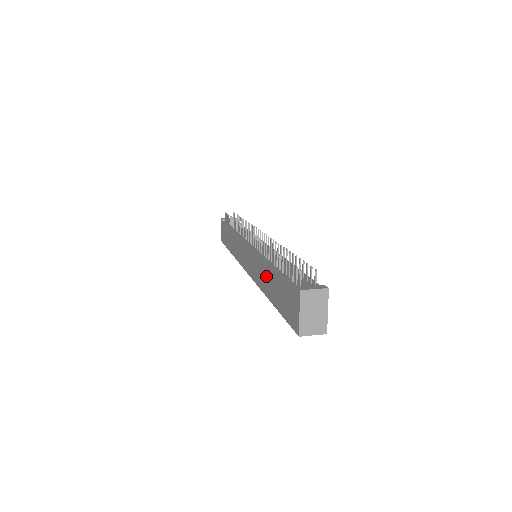
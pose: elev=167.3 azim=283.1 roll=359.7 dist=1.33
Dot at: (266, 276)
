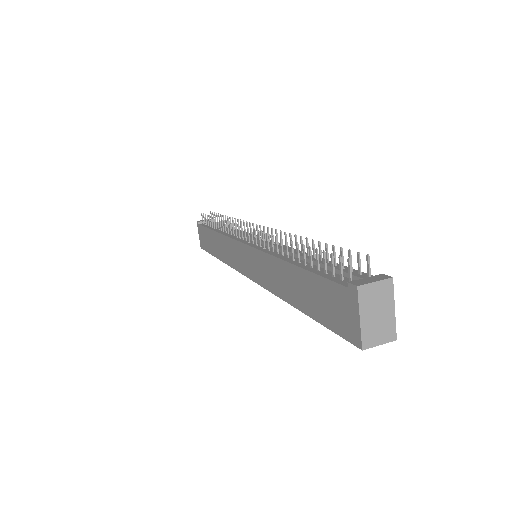
Dot at: (284, 277)
